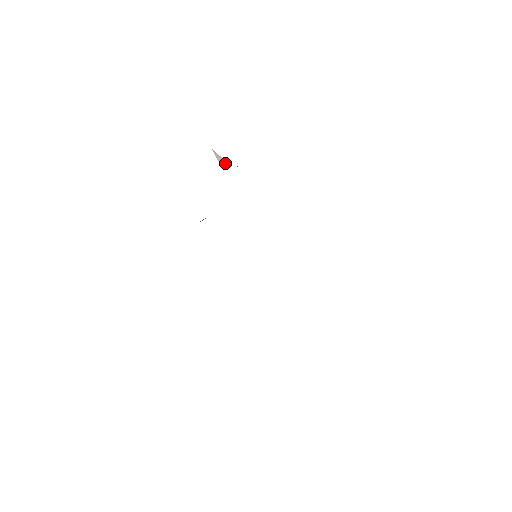
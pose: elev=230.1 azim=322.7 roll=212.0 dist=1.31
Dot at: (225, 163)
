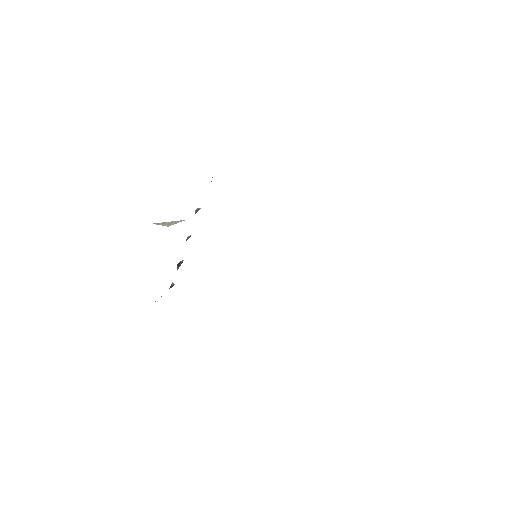
Dot at: (177, 222)
